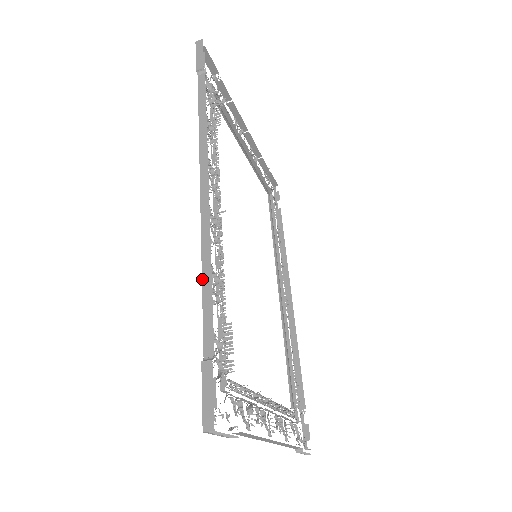
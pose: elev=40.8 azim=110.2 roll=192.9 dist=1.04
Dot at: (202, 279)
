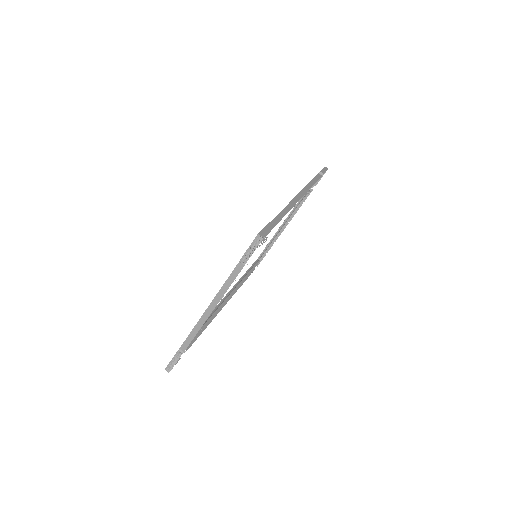
Dot at: (283, 209)
